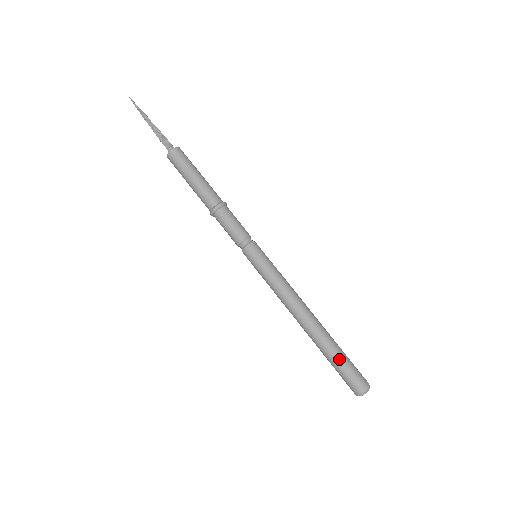
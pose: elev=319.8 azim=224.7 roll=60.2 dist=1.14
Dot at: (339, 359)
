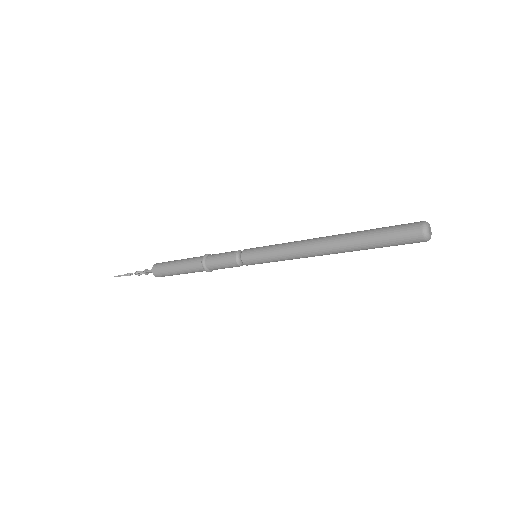
Dot at: (378, 230)
